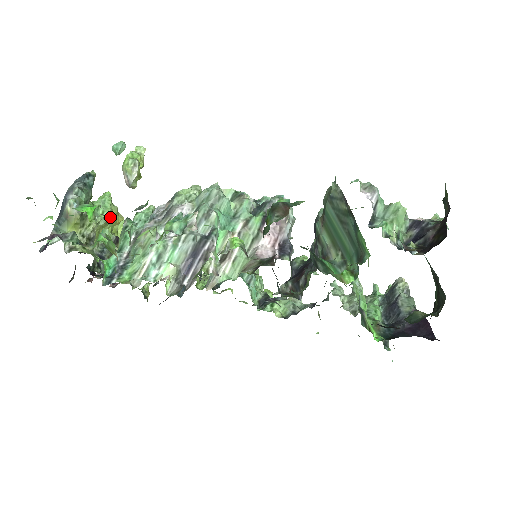
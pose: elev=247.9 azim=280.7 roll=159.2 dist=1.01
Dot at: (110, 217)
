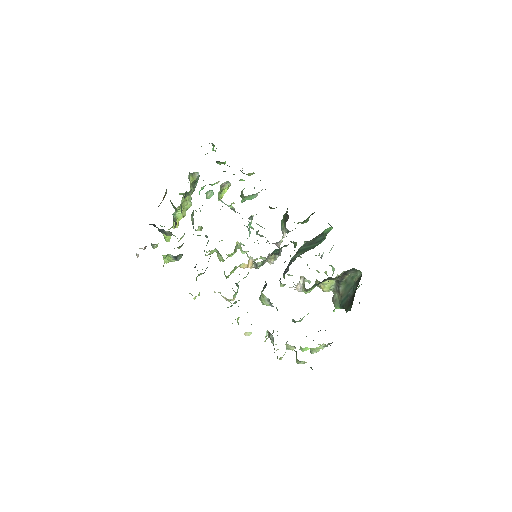
Dot at: (183, 212)
